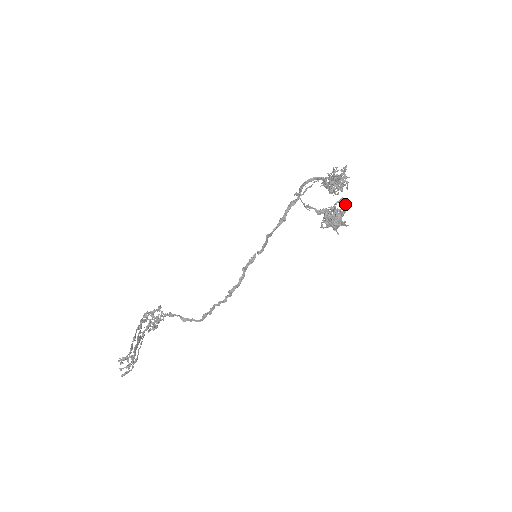
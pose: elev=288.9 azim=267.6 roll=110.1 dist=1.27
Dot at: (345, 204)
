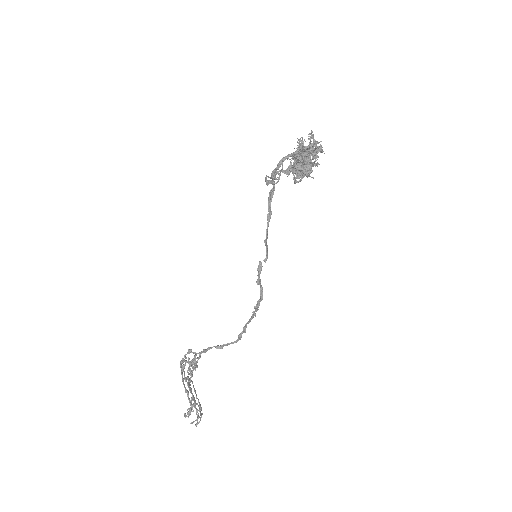
Dot at: (306, 146)
